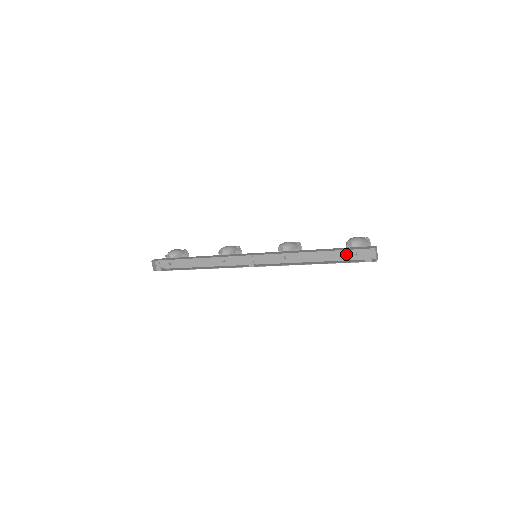
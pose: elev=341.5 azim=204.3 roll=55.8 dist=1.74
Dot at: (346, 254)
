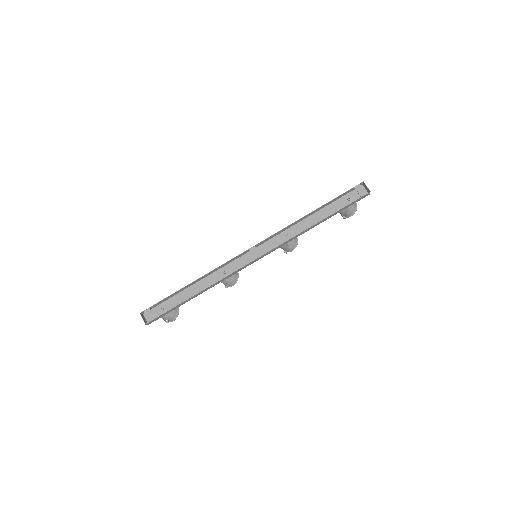
Dot at: (341, 204)
